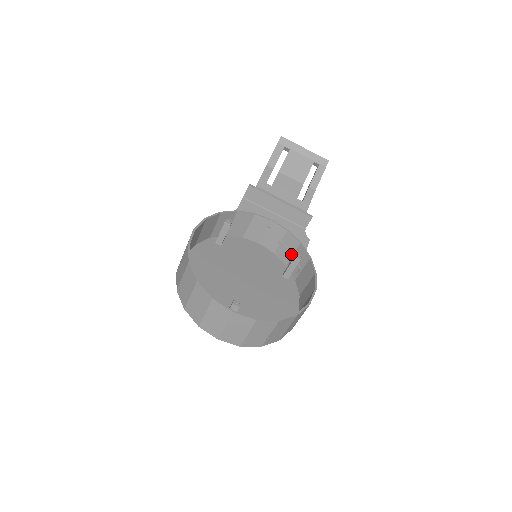
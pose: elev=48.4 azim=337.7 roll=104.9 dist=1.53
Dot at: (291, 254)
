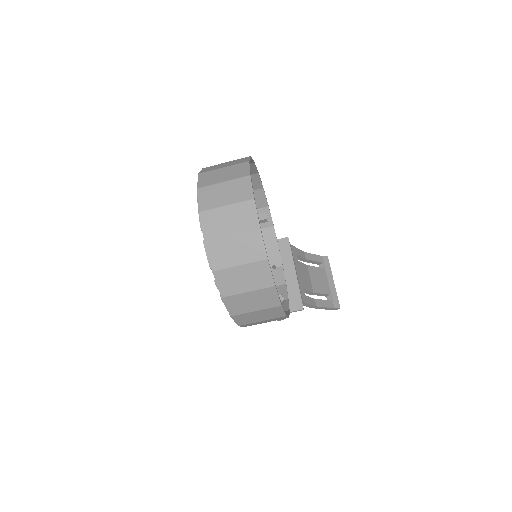
Dot at: occluded
